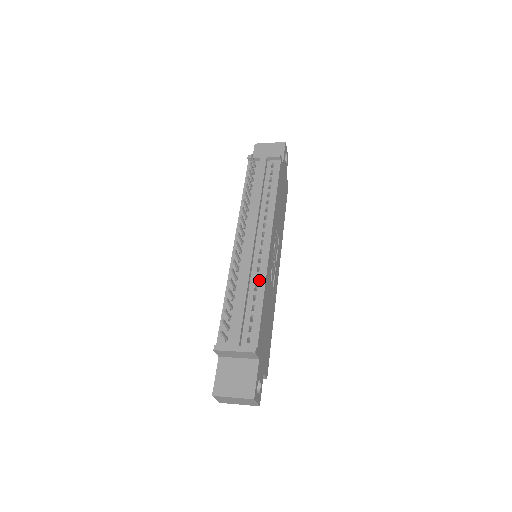
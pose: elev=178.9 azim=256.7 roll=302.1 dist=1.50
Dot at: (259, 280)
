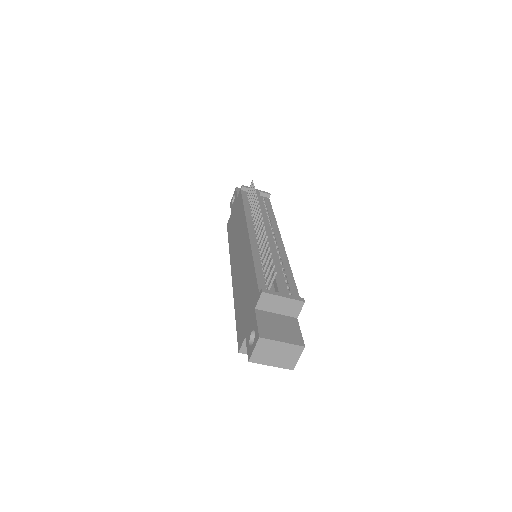
Dot at: (283, 259)
